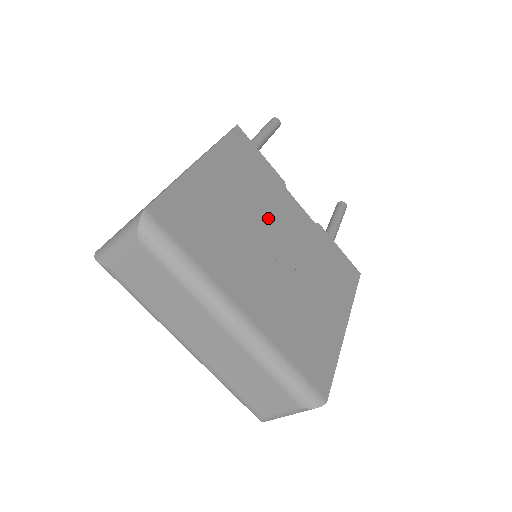
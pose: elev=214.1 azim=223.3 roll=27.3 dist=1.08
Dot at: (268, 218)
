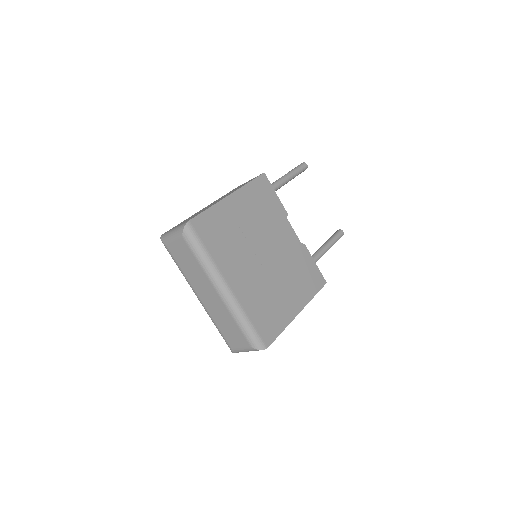
Dot at: (266, 236)
